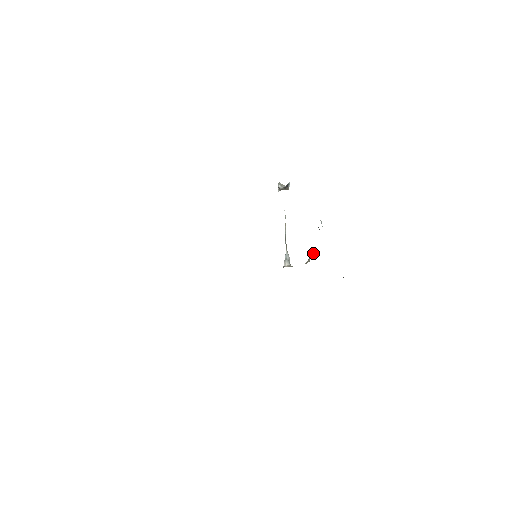
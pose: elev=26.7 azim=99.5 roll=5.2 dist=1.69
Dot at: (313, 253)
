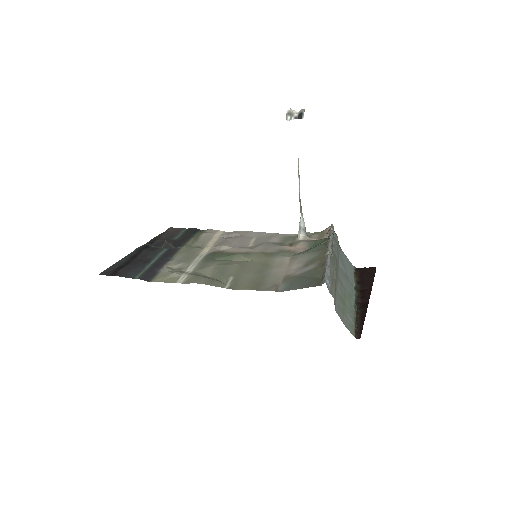
Dot at: occluded
